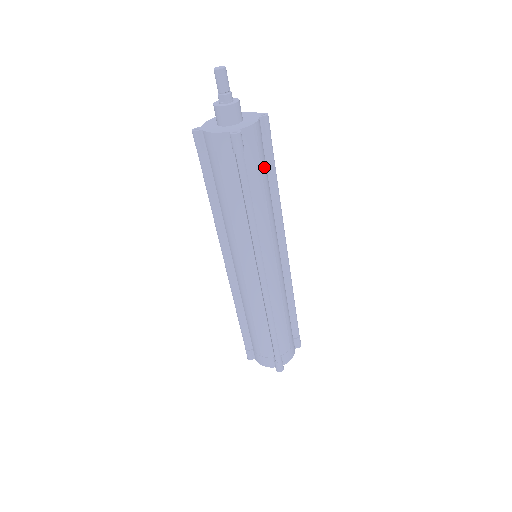
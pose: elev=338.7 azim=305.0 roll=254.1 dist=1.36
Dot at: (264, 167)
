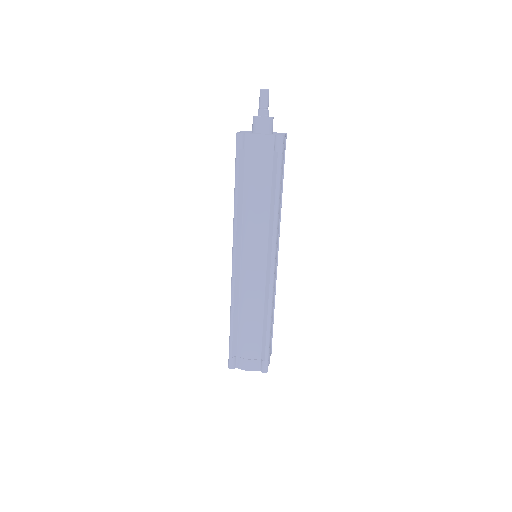
Dot at: occluded
